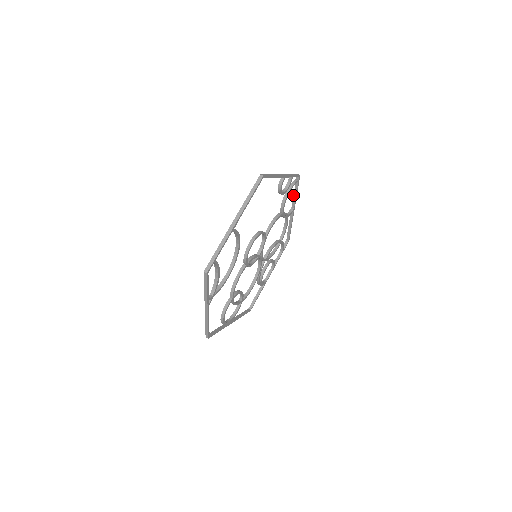
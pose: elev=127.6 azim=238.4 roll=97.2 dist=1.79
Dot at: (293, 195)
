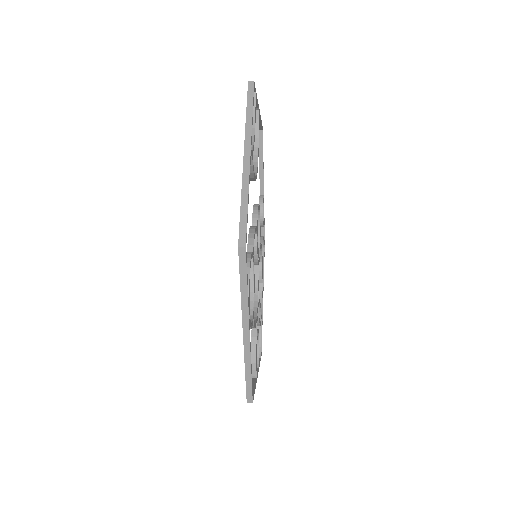
Dot at: occluded
